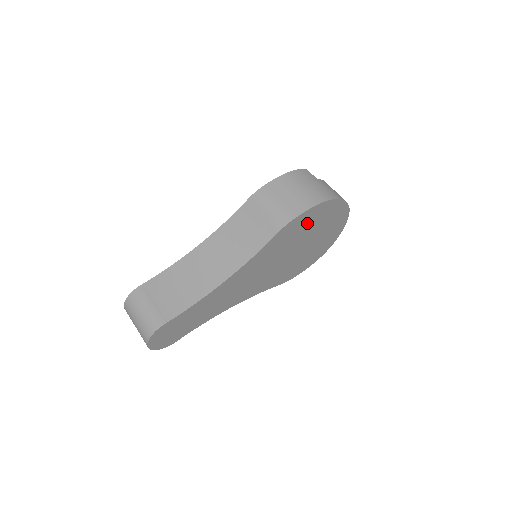
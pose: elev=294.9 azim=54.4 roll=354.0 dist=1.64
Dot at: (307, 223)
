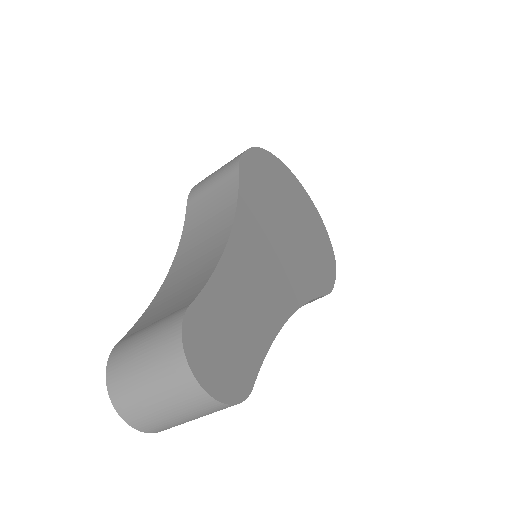
Dot at: (266, 175)
